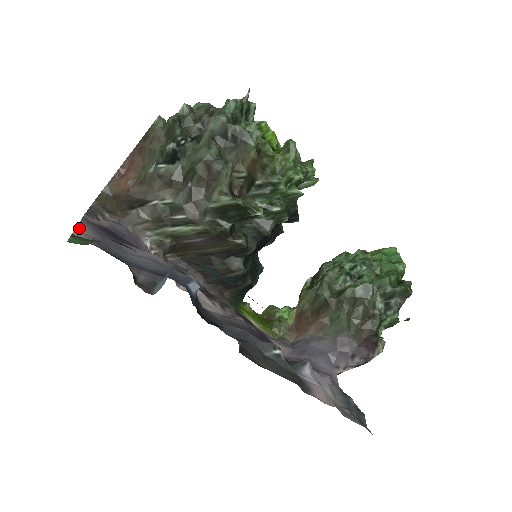
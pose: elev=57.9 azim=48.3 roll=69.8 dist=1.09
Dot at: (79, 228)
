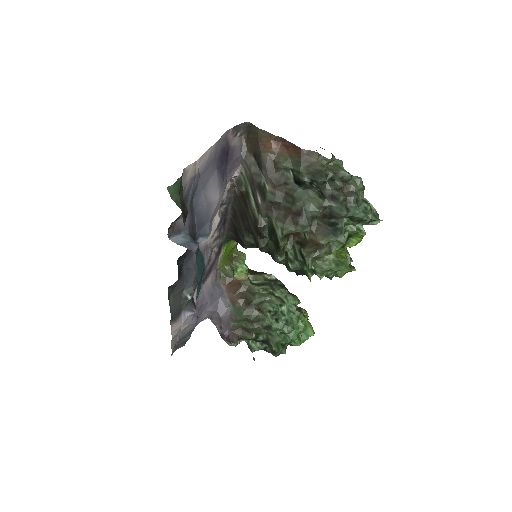
Dot at: (199, 160)
